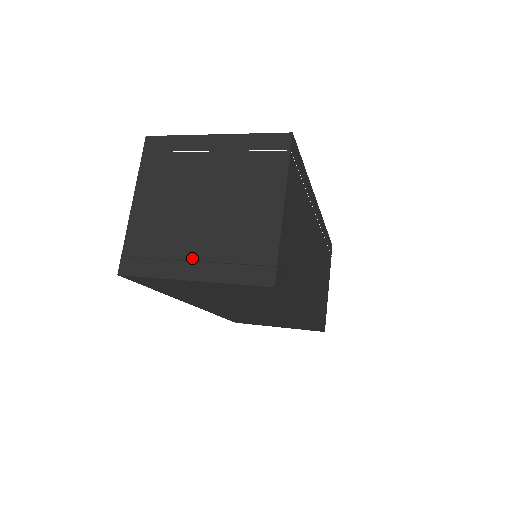
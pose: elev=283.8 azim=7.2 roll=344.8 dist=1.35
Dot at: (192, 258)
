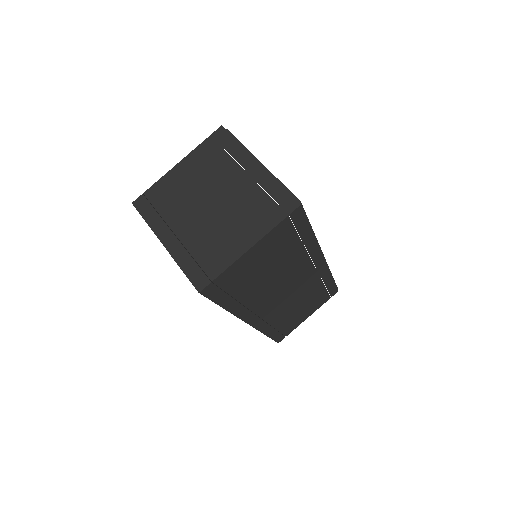
Dot at: (175, 231)
